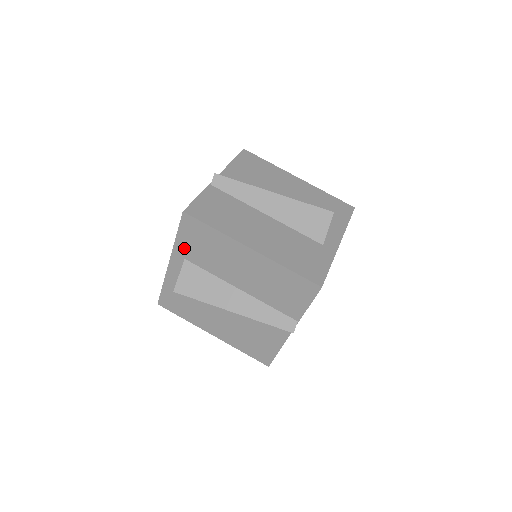
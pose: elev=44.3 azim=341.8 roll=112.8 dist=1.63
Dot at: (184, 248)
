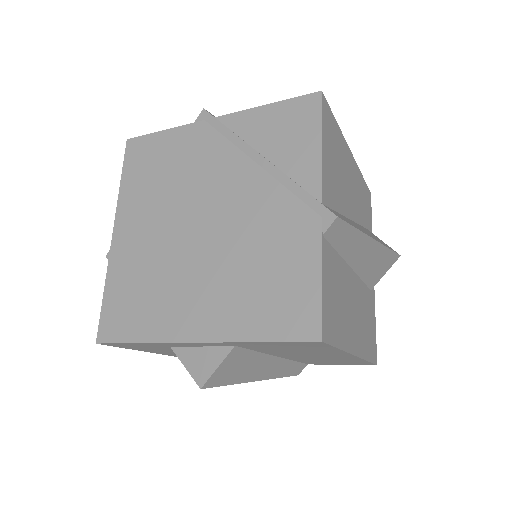
Dot at: (253, 345)
